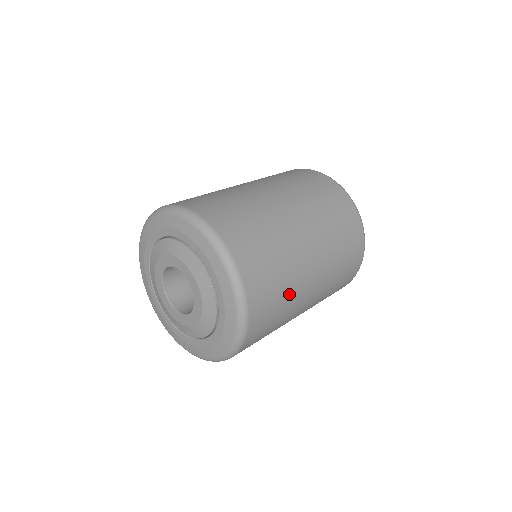
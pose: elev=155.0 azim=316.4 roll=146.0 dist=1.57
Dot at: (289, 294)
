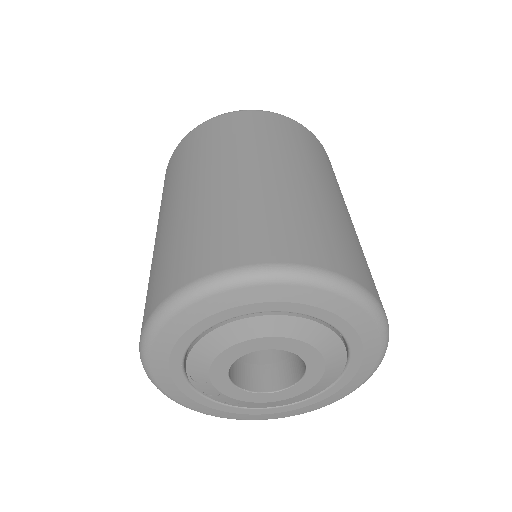
Dot at: occluded
